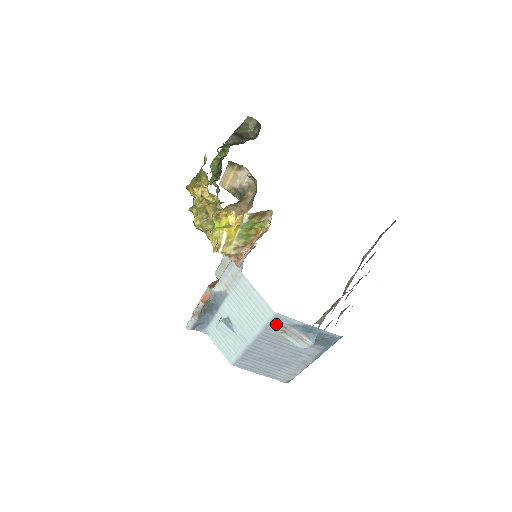
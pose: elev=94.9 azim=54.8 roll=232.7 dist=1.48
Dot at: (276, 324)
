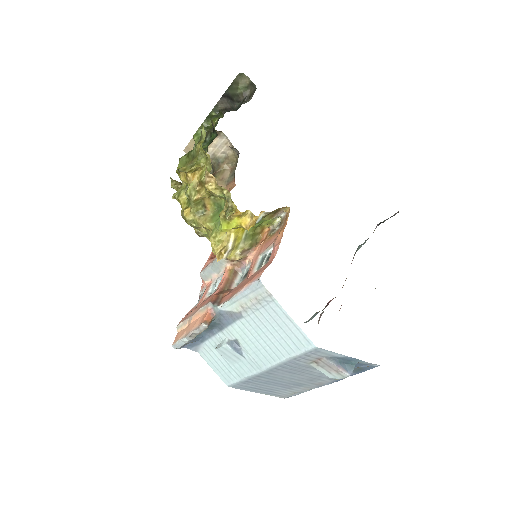
Dot at: (310, 356)
